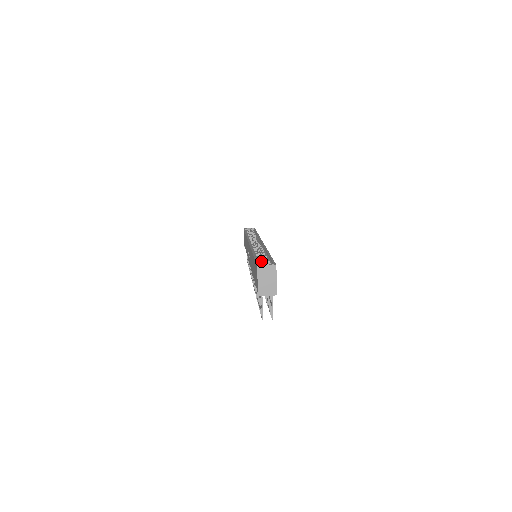
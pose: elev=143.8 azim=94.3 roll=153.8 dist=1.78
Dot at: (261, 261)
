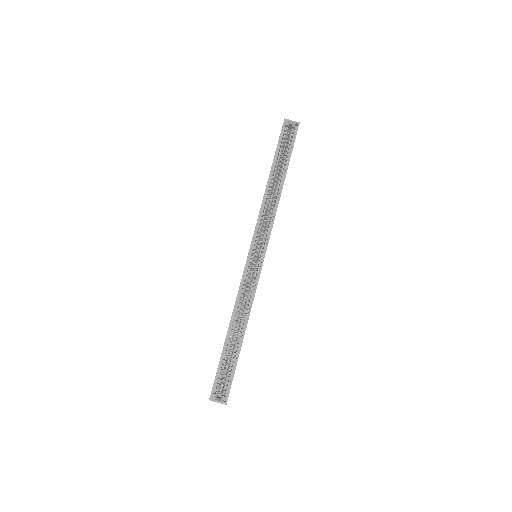
Dot at: (224, 367)
